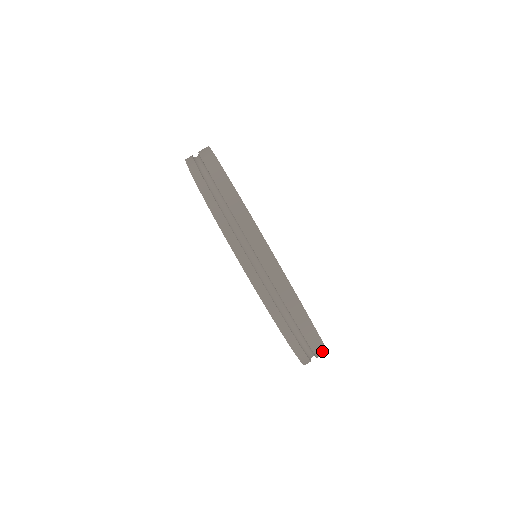
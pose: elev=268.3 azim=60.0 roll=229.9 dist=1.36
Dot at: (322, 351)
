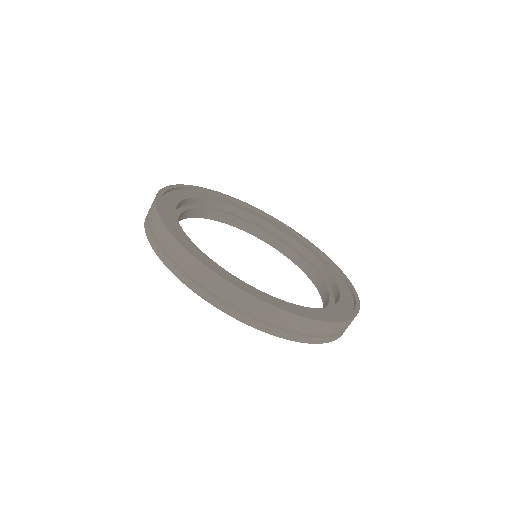
Dot at: occluded
